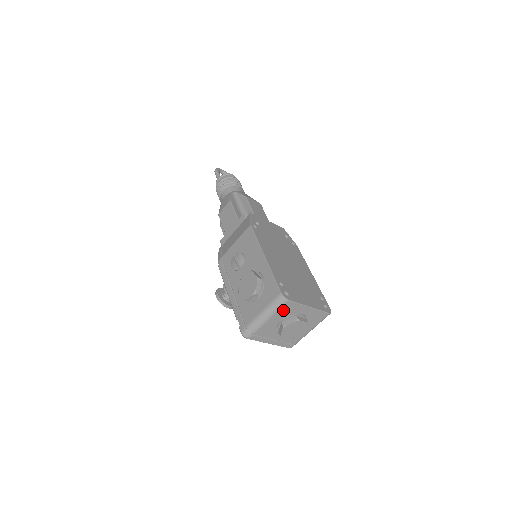
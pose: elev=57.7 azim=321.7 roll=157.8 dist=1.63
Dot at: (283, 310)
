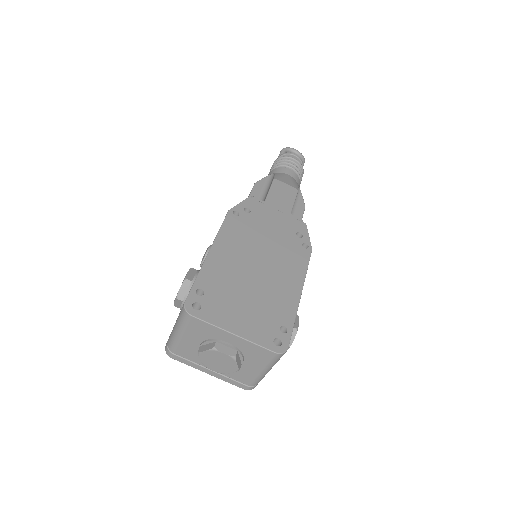
Dot at: (193, 328)
